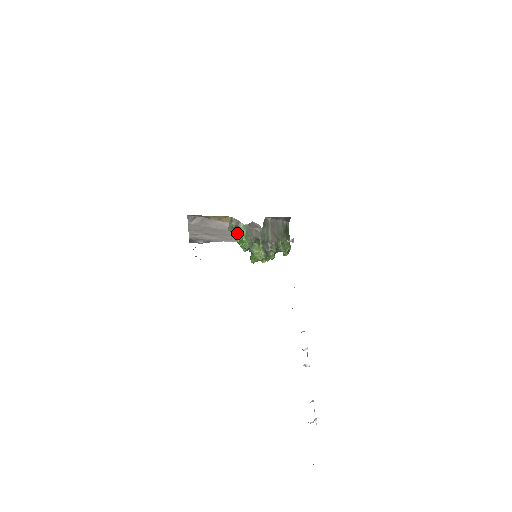
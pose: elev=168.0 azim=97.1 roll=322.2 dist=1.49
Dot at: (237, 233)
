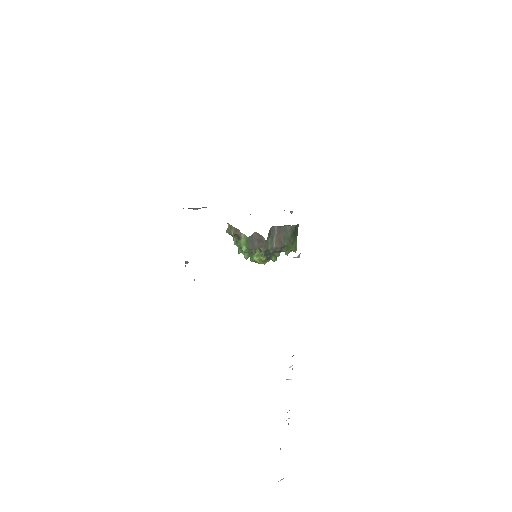
Dot at: (236, 240)
